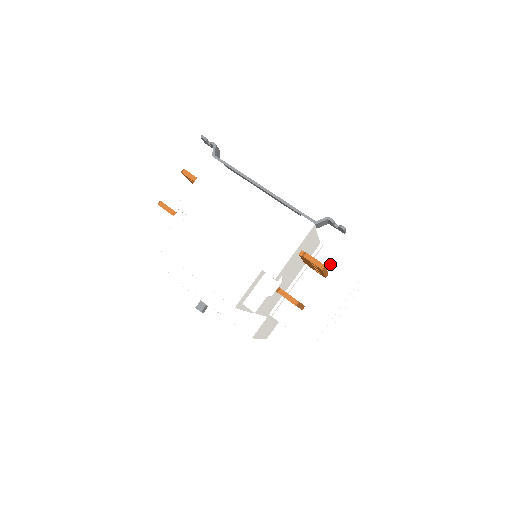
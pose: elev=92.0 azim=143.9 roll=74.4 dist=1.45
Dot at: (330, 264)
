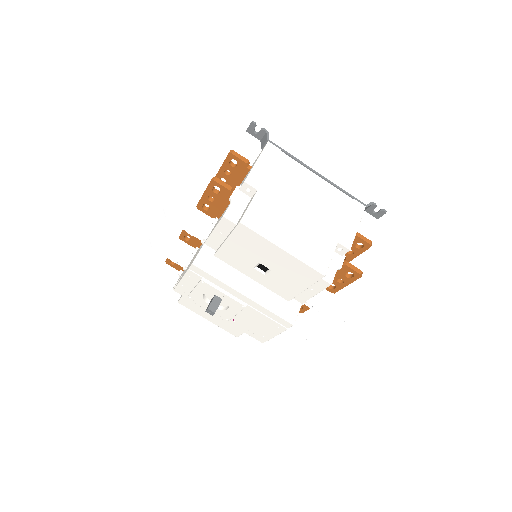
Dot at: occluded
